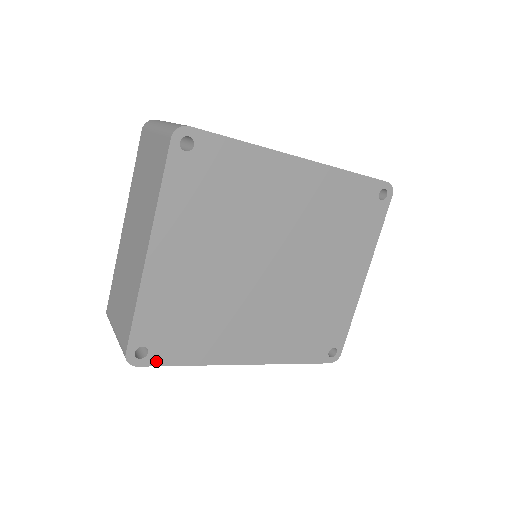
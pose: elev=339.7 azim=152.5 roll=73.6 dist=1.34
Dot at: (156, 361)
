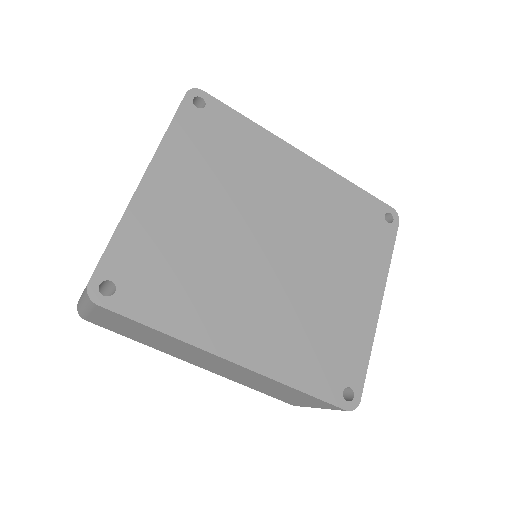
Dot at: (122, 308)
